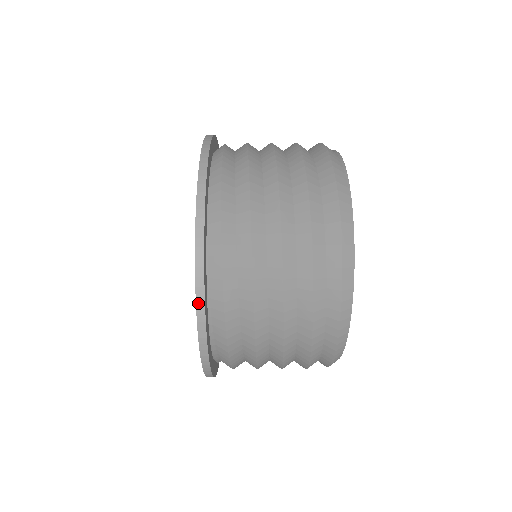
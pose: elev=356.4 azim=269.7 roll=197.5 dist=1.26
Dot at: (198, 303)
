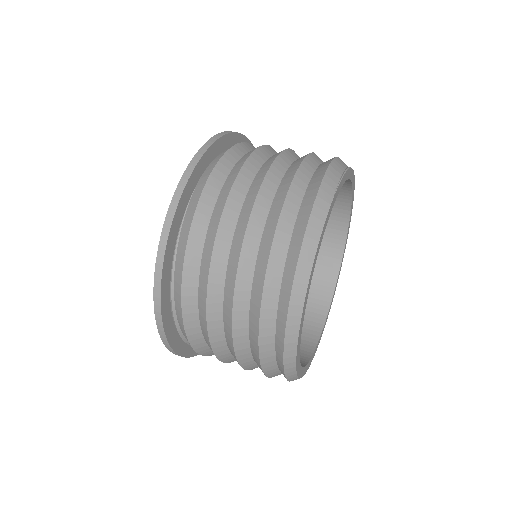
Dot at: (163, 234)
